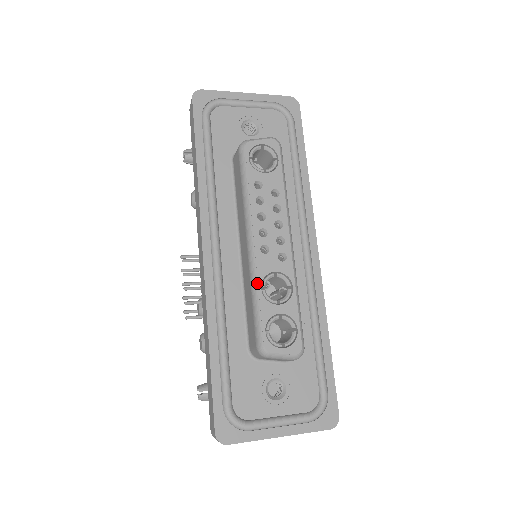
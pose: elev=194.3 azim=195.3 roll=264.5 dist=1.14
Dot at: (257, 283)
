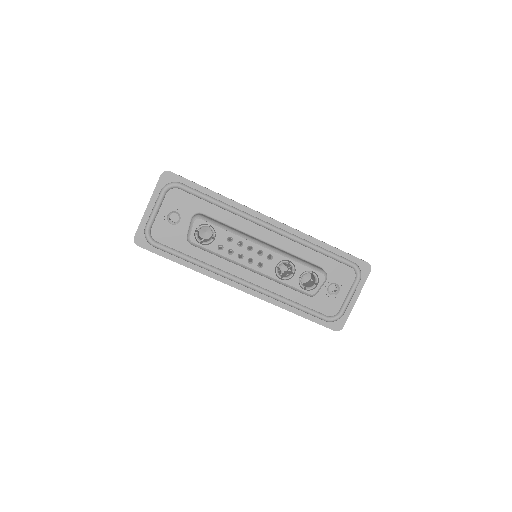
Dot at: (277, 280)
